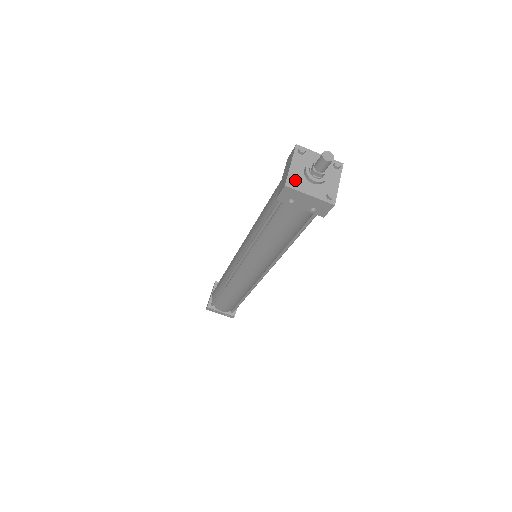
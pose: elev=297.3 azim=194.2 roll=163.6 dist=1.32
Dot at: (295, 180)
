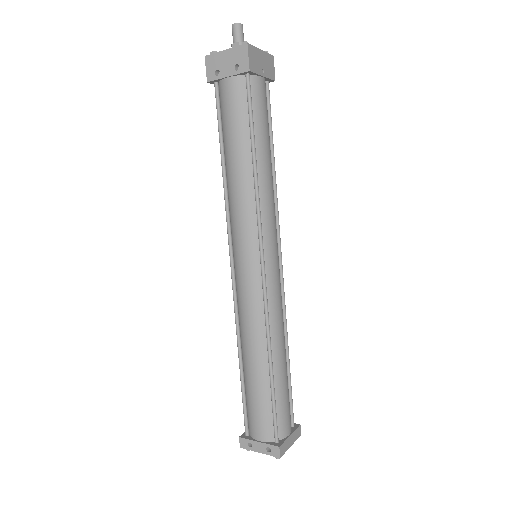
Dot at: (214, 52)
